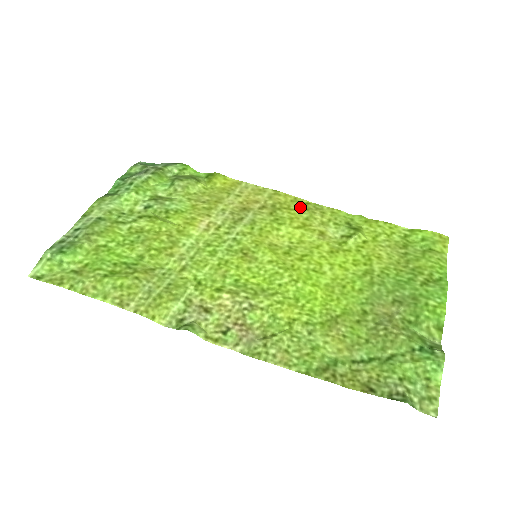
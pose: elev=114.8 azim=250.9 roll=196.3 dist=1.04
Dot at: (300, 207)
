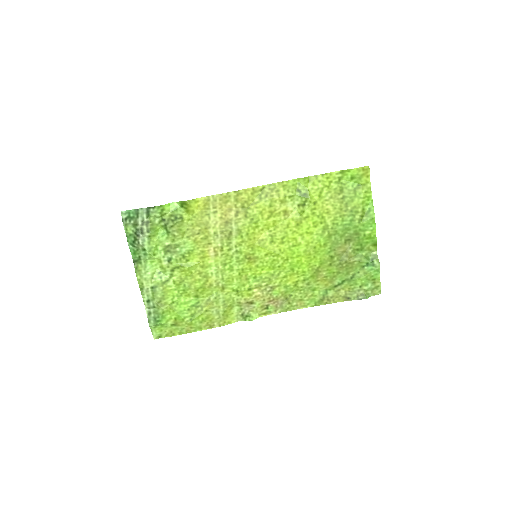
Dot at: (260, 196)
